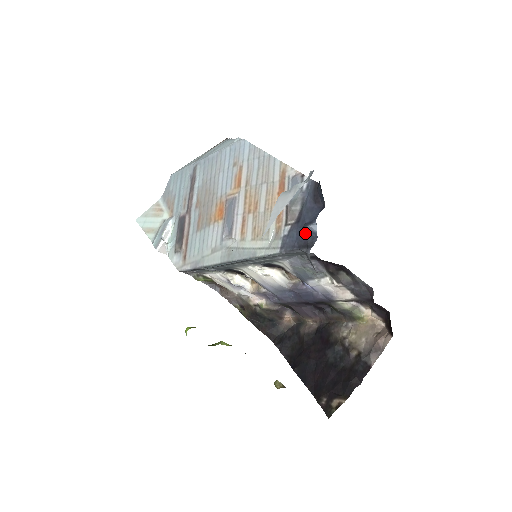
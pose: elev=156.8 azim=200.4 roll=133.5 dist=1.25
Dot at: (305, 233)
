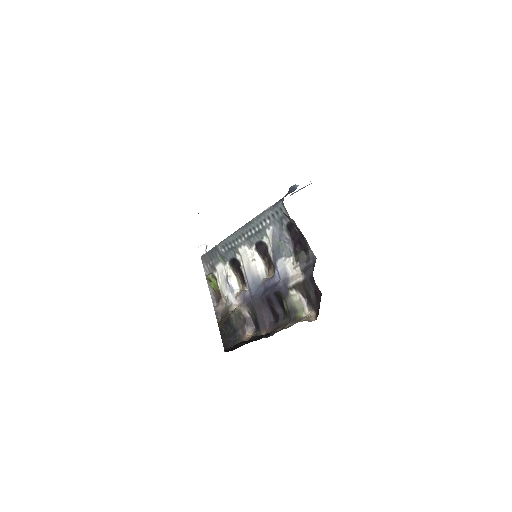
Dot at: (290, 189)
